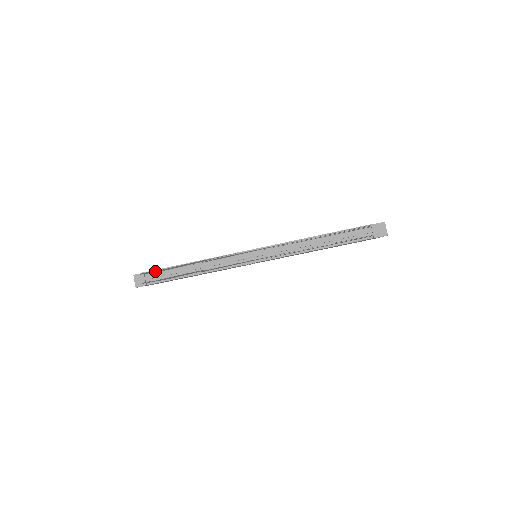
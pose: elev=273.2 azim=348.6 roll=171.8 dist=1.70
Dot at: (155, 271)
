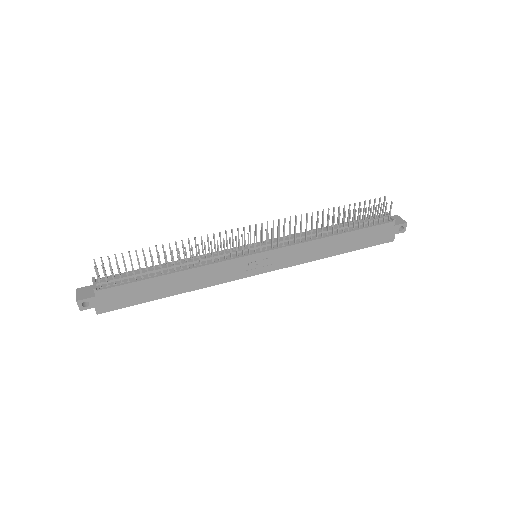
Dot at: (116, 258)
